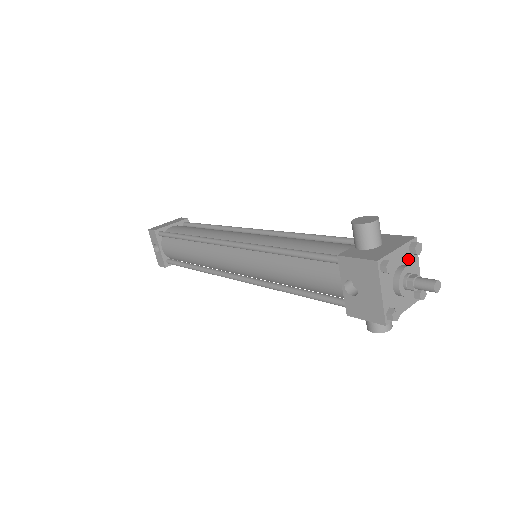
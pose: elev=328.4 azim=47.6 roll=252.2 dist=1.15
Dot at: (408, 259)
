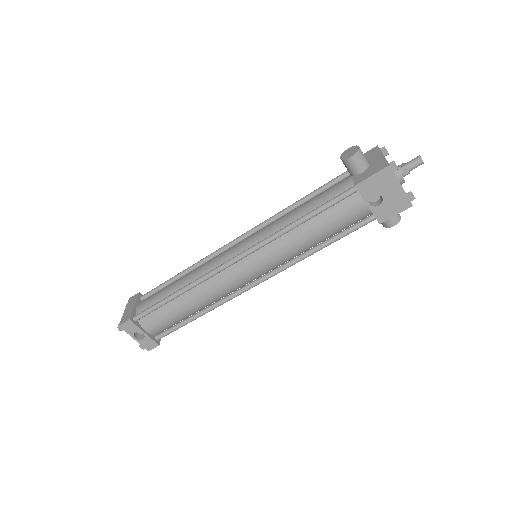
Dot at: occluded
